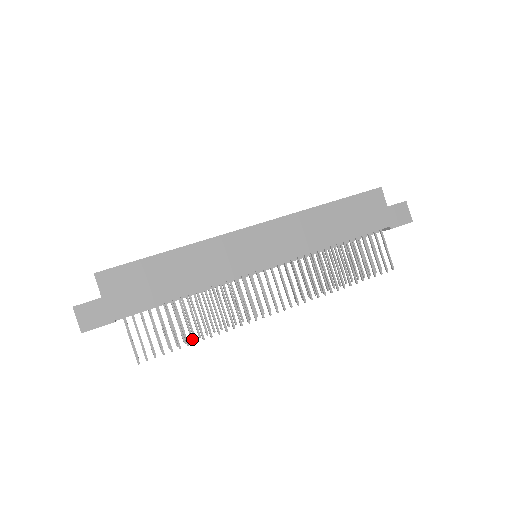
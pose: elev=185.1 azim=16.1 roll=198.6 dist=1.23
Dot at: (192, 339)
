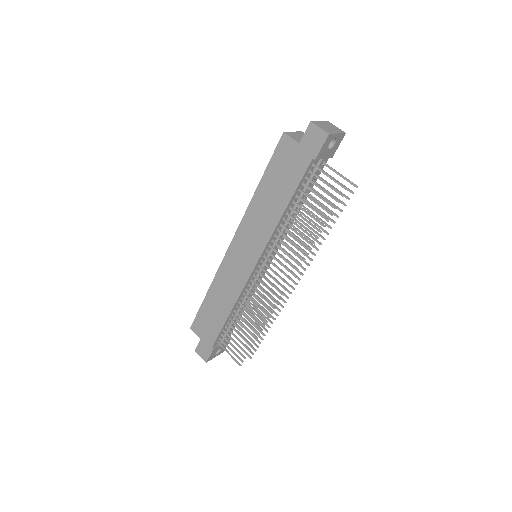
Dot at: (267, 332)
